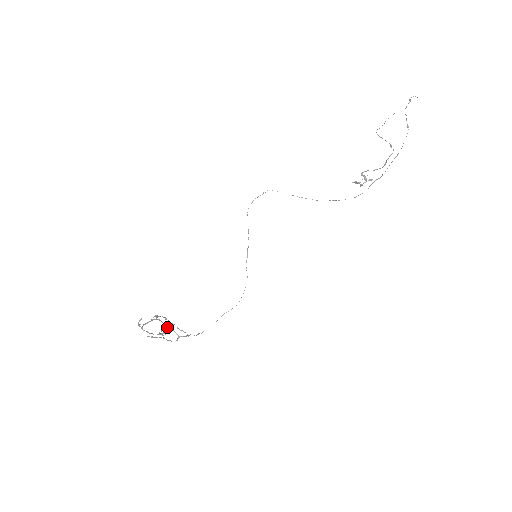
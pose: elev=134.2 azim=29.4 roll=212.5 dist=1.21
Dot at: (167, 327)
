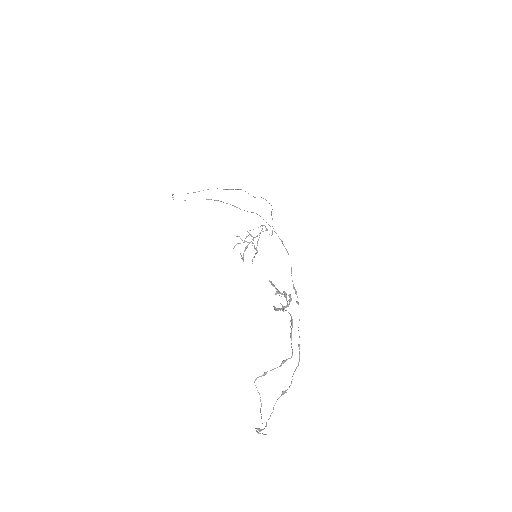
Dot at: occluded
